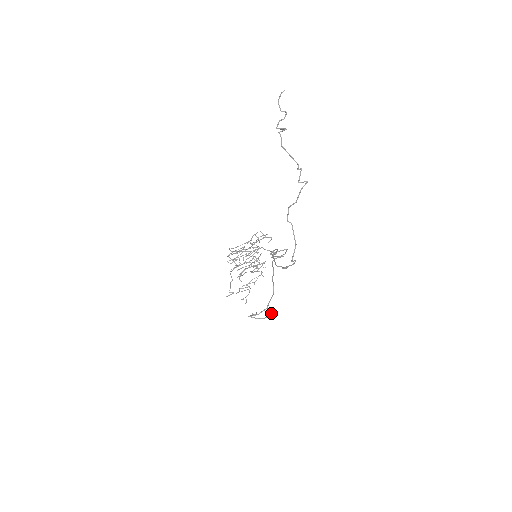
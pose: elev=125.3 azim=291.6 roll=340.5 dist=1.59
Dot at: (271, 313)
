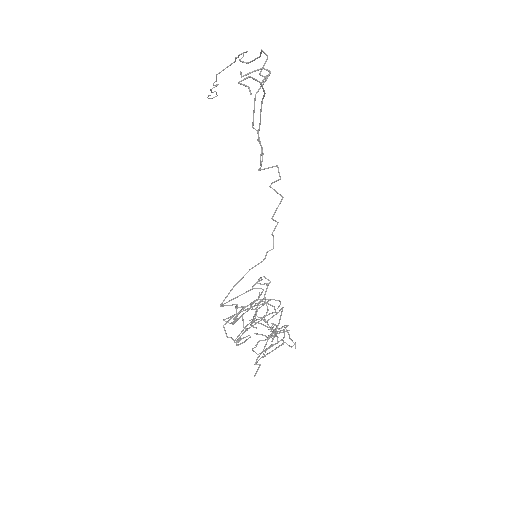
Dot at: (268, 75)
